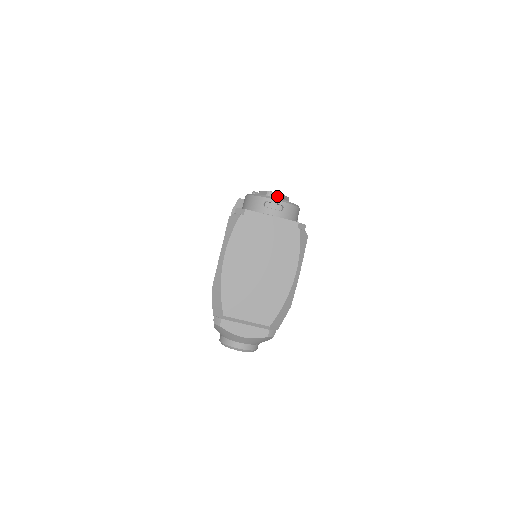
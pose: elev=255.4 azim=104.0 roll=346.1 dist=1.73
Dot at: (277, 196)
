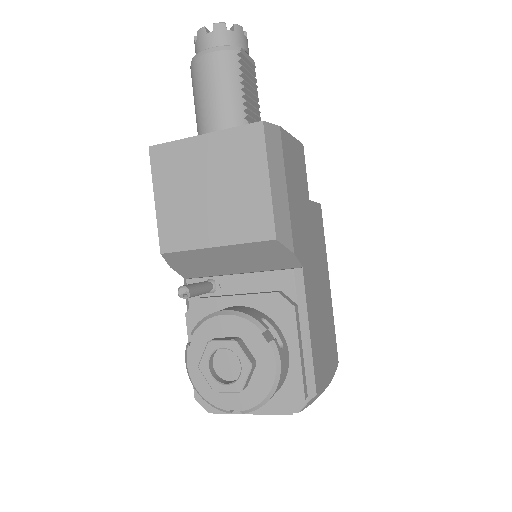
Dot at: (233, 391)
